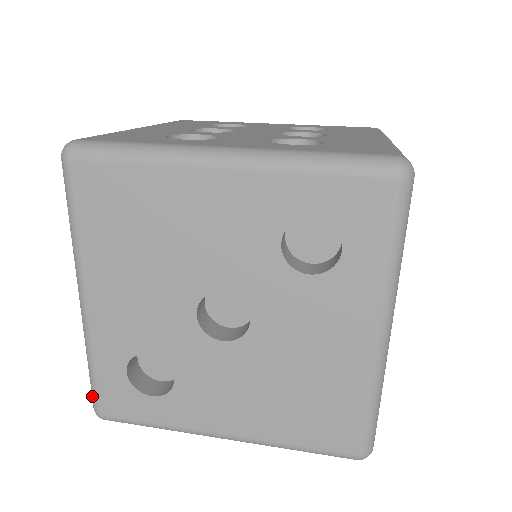
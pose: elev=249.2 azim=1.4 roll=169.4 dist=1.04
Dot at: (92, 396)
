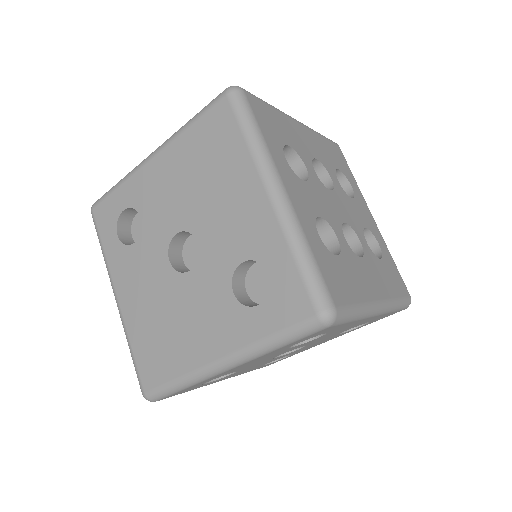
Dot at: (101, 197)
